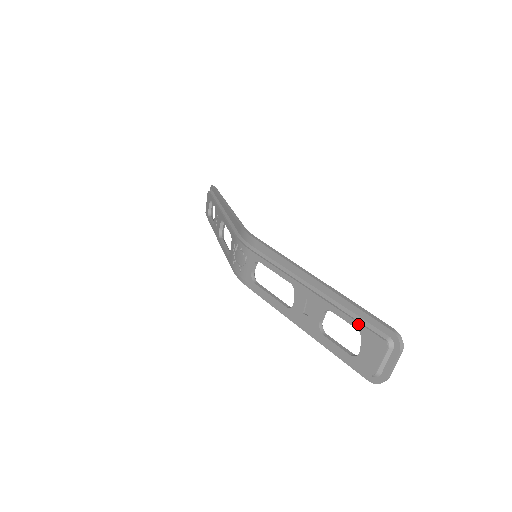
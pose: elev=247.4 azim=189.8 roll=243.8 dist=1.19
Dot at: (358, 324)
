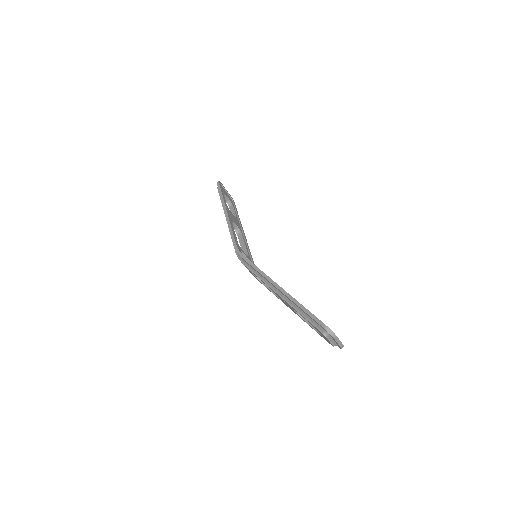
Dot at: (308, 321)
